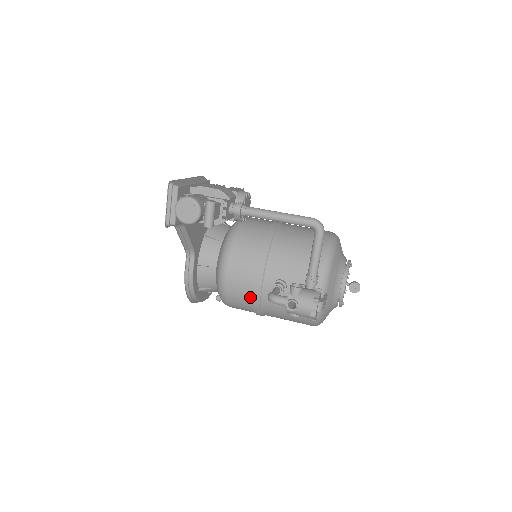
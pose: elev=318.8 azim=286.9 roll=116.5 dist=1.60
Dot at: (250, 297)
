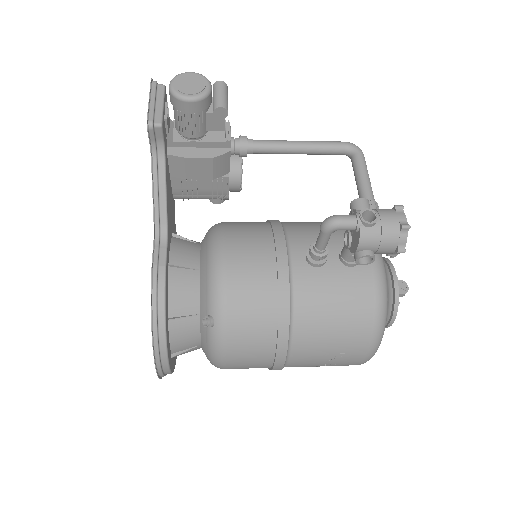
Dot at: (270, 290)
